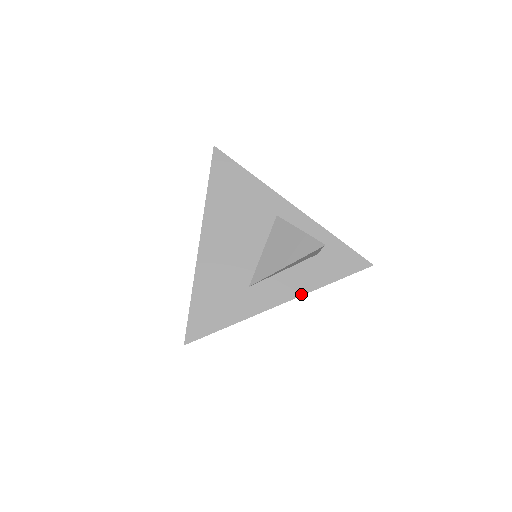
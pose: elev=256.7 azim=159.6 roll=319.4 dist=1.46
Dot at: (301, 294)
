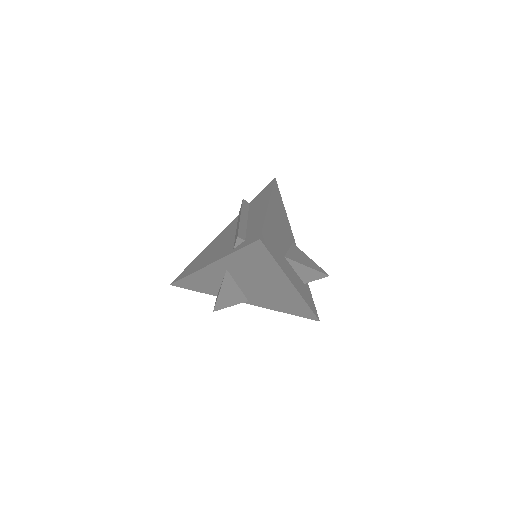
Dot at: (301, 294)
